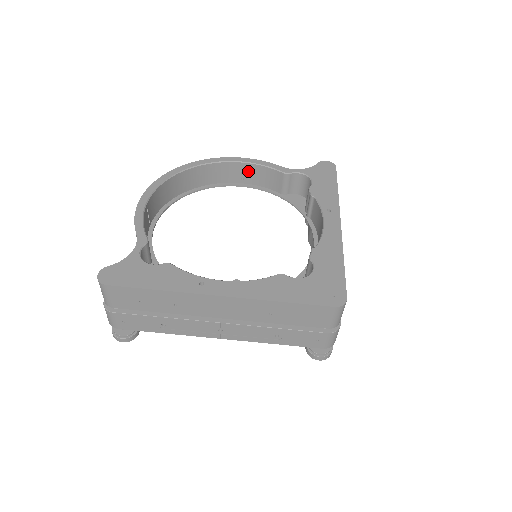
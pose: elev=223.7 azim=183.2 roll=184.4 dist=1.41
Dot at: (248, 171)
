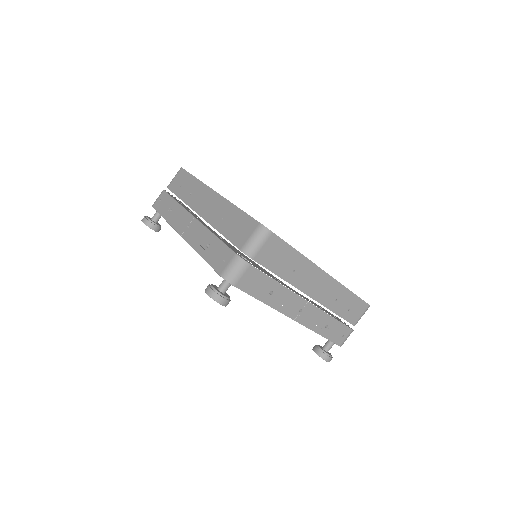
Dot at: occluded
